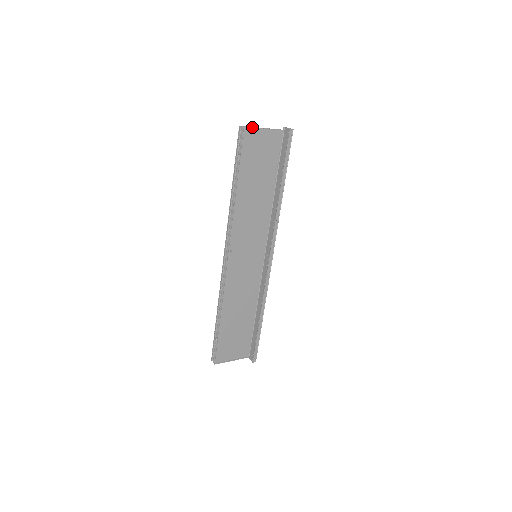
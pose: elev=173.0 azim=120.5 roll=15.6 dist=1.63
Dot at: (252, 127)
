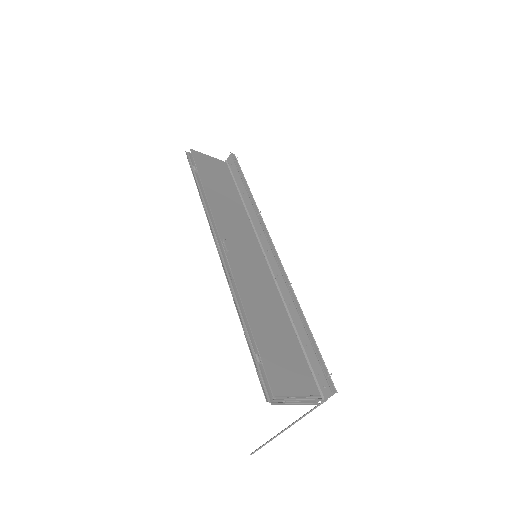
Dot at: (197, 151)
